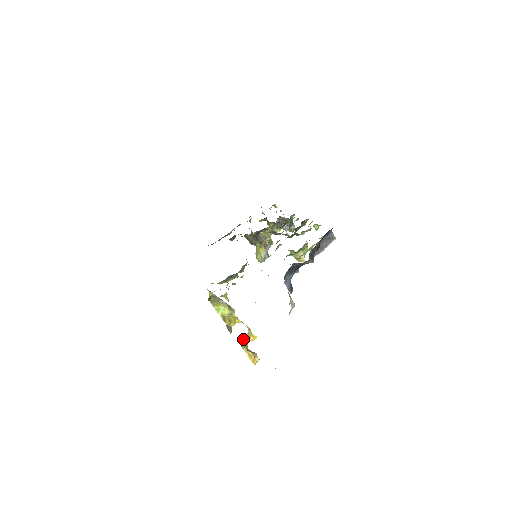
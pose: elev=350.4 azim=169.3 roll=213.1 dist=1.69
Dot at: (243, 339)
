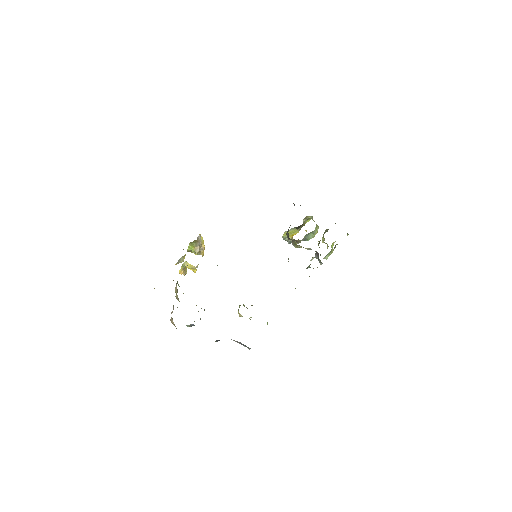
Dot at: occluded
